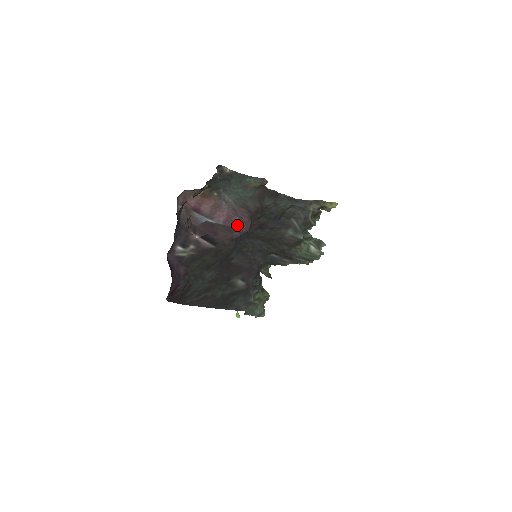
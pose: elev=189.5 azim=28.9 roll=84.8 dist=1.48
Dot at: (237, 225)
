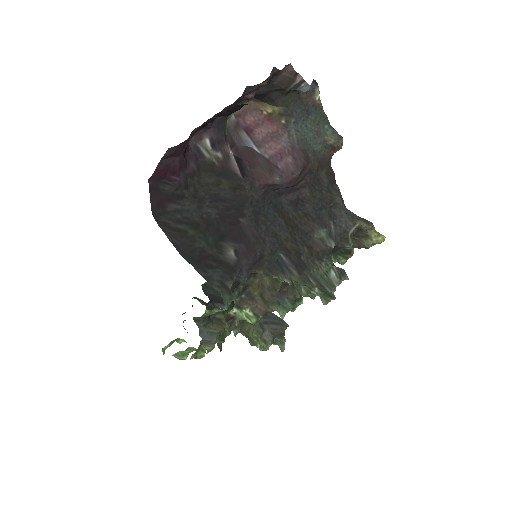
Dot at: (285, 166)
